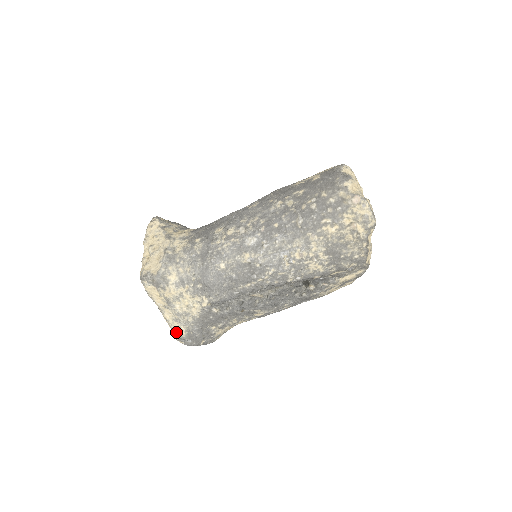
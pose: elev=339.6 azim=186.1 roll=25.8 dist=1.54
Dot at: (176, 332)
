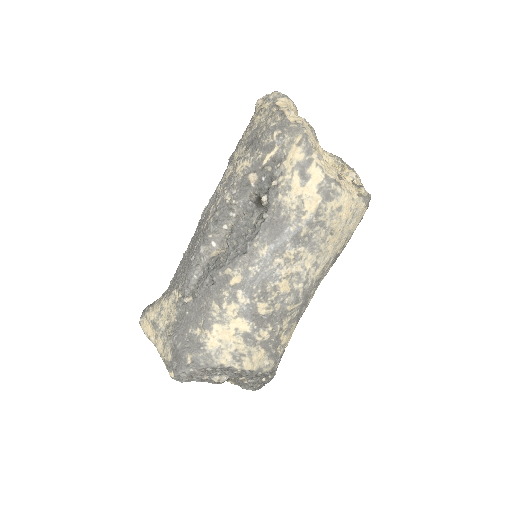
Dot at: (165, 362)
